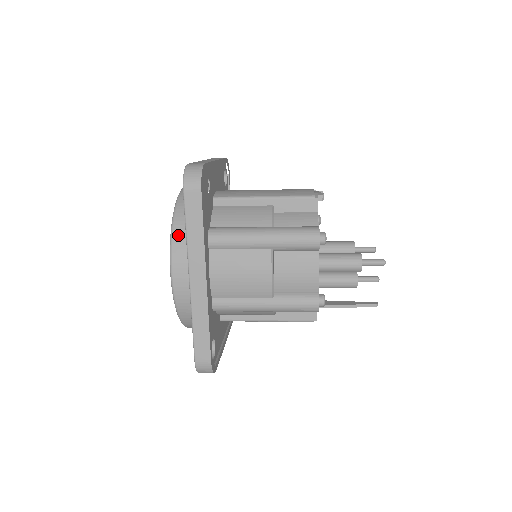
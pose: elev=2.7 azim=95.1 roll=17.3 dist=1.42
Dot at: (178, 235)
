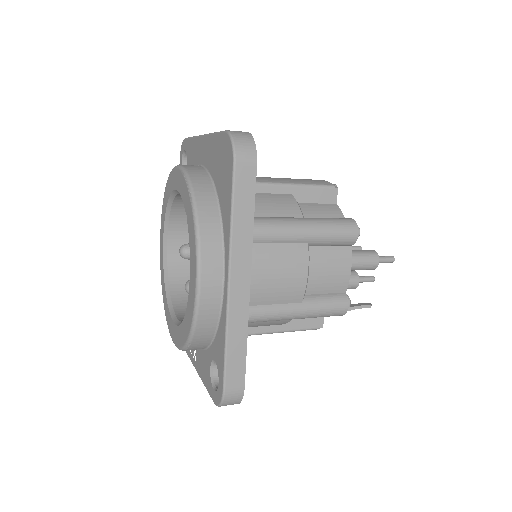
Dot at: (206, 224)
